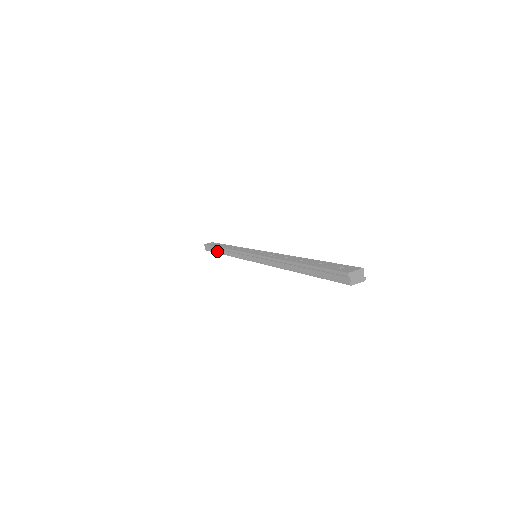
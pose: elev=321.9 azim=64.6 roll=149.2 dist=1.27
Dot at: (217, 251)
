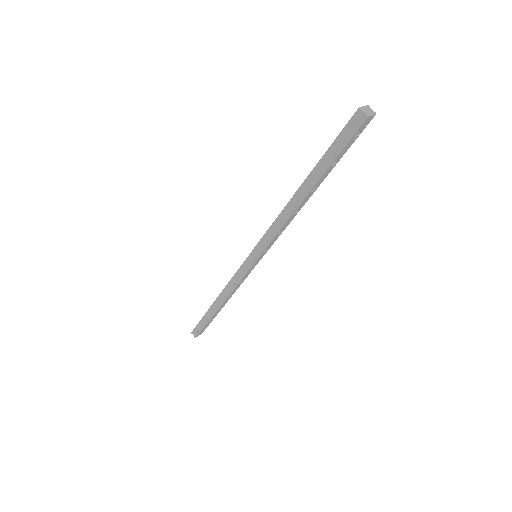
Dot at: (210, 315)
